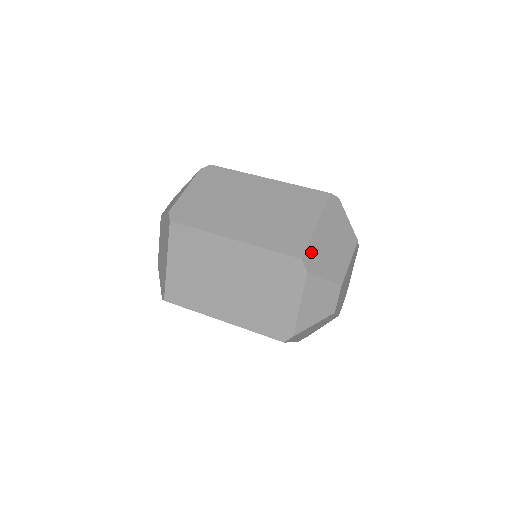
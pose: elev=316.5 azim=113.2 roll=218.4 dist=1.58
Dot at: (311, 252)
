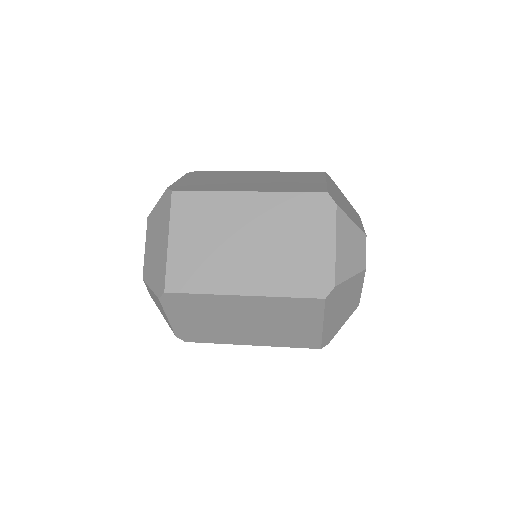
Dot at: (332, 194)
